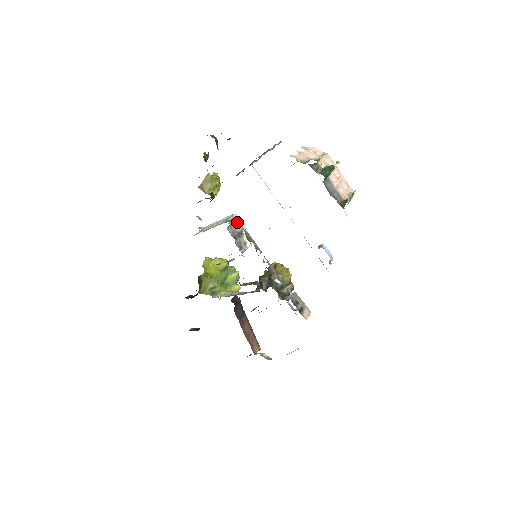
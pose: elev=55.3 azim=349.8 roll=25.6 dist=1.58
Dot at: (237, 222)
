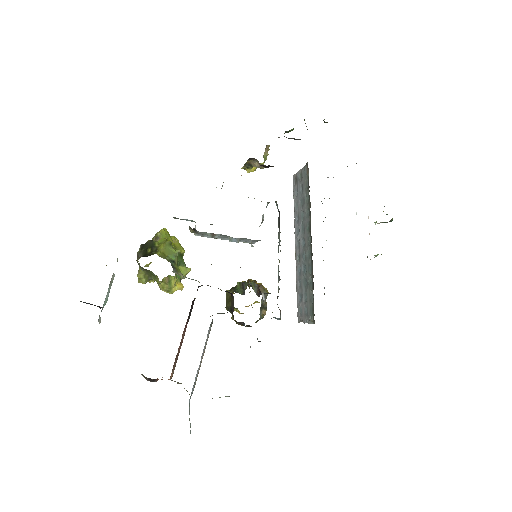
Dot at: occluded
